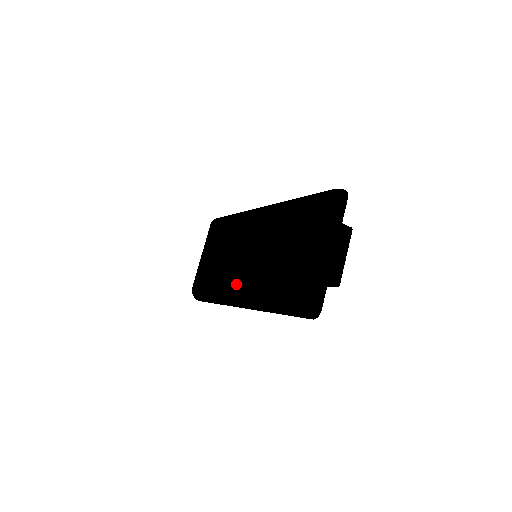
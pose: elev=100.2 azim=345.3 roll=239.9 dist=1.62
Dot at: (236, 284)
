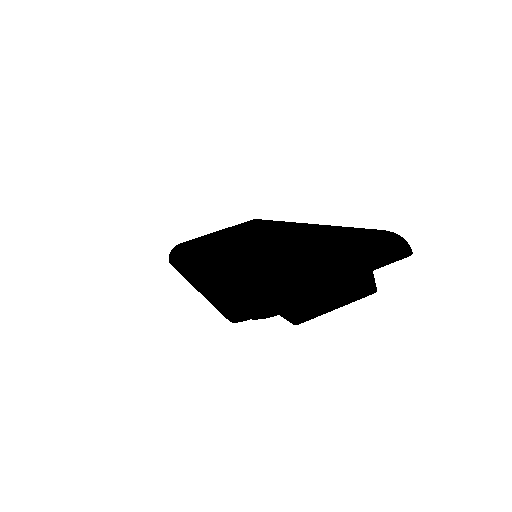
Dot at: (210, 253)
